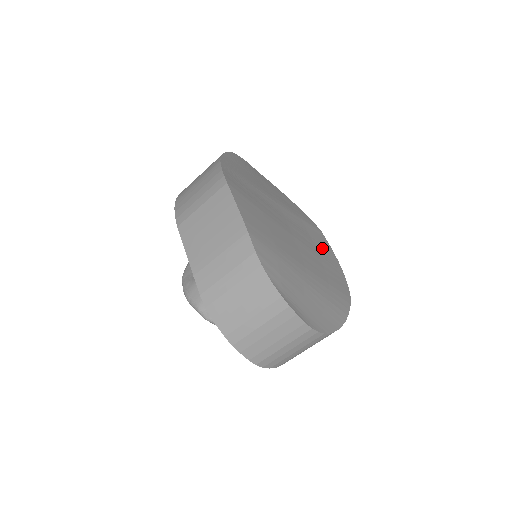
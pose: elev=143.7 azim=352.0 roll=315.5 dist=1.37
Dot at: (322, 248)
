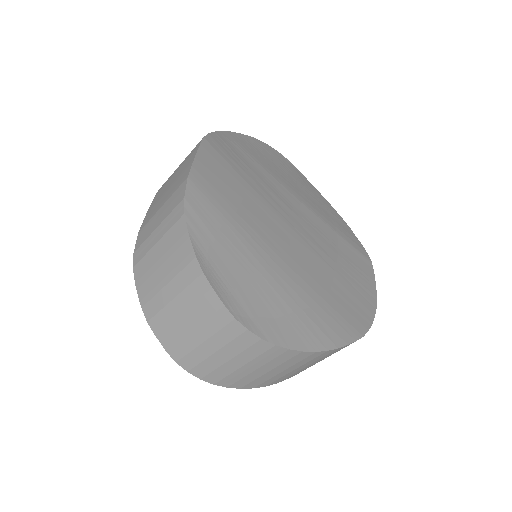
Dot at: (352, 271)
